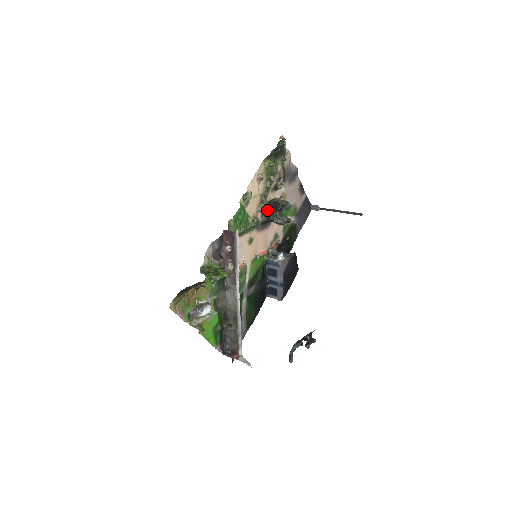
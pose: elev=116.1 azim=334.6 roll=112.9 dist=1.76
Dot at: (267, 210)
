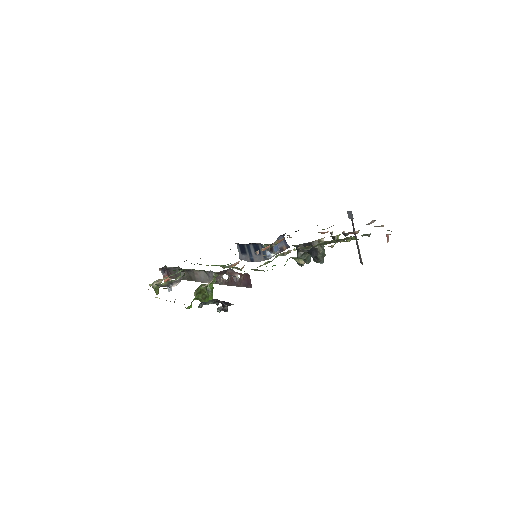
Dot at: (305, 245)
